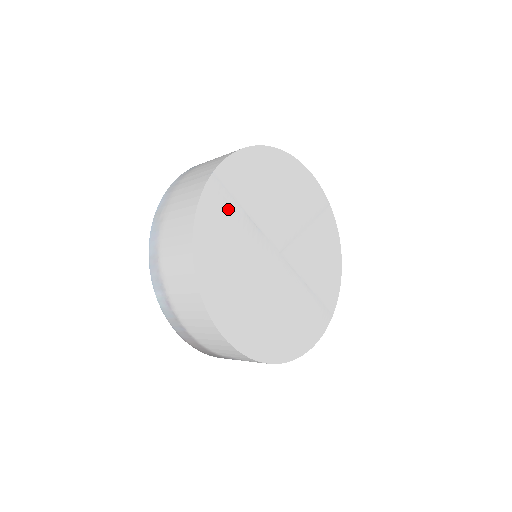
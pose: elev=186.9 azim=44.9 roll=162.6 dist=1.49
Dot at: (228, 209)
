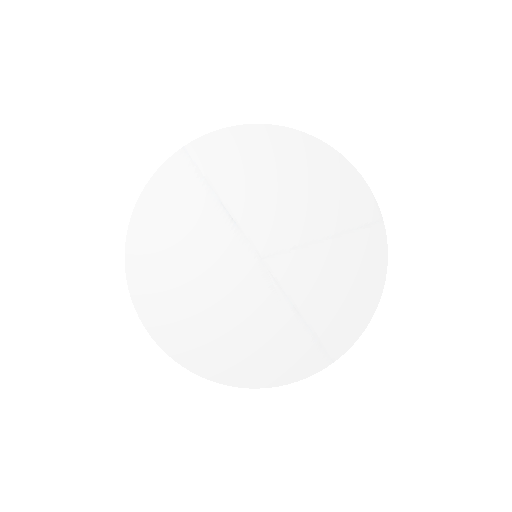
Dot at: (194, 190)
